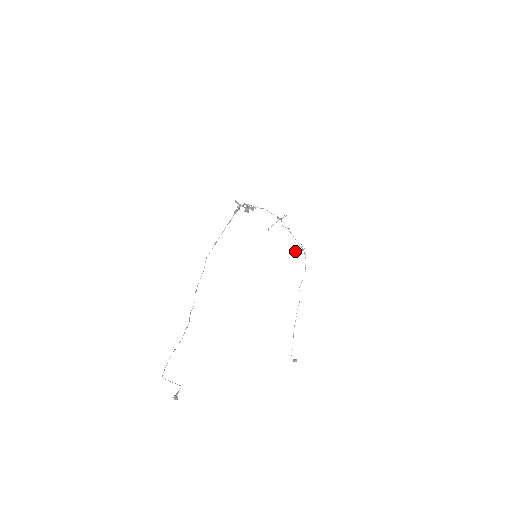
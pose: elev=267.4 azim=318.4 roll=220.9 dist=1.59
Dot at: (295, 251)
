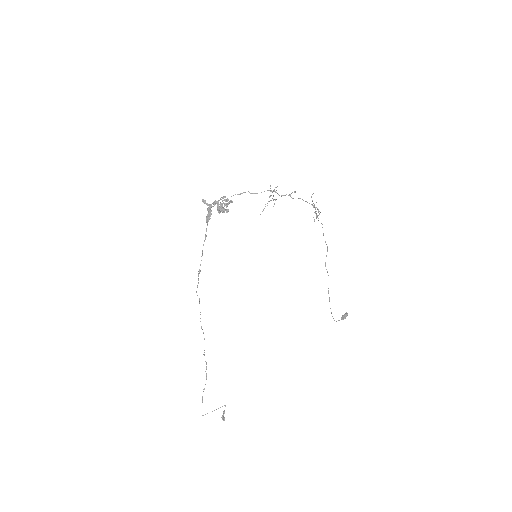
Dot at: occluded
